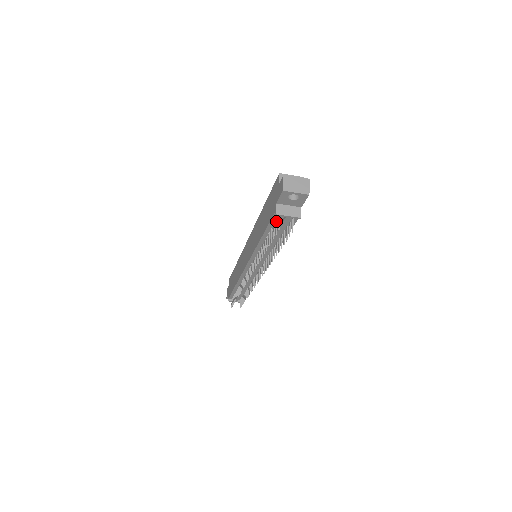
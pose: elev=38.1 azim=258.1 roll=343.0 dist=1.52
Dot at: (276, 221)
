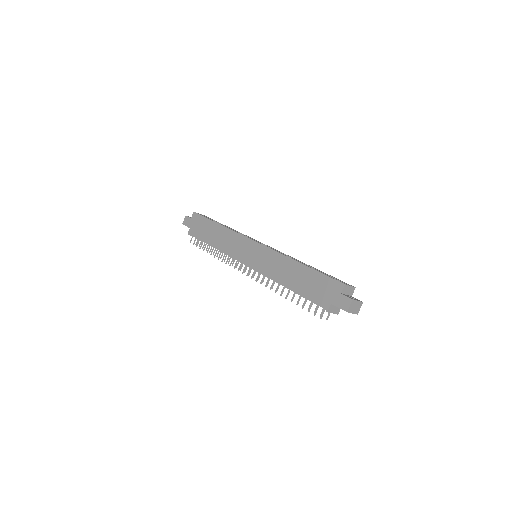
Dot at: (319, 305)
